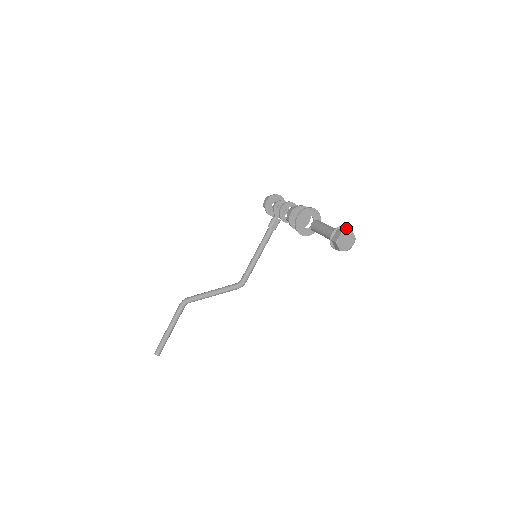
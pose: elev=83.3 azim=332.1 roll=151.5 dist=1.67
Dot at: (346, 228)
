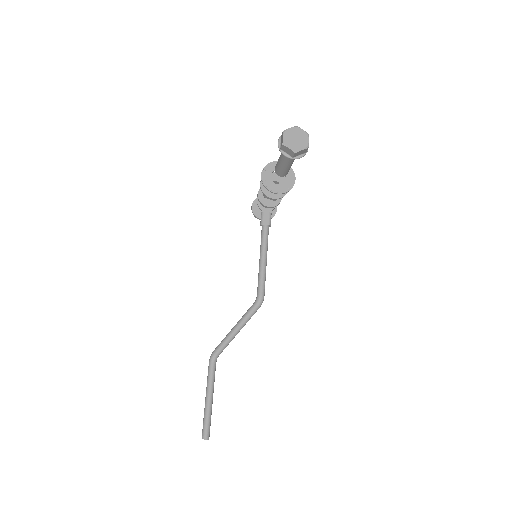
Dot at: occluded
